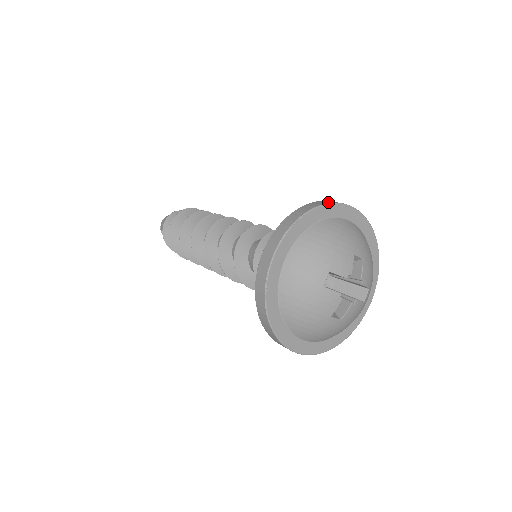
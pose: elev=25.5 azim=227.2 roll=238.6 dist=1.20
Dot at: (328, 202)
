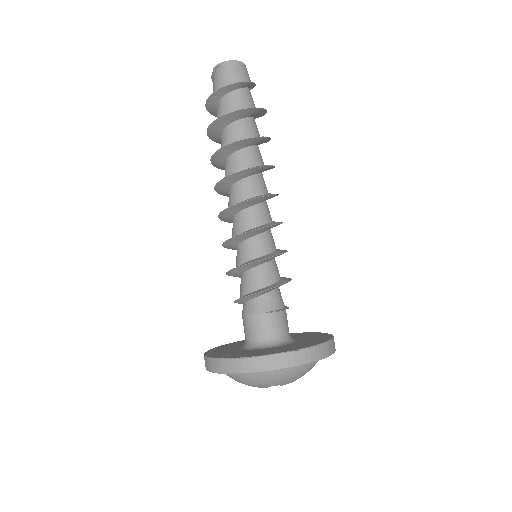
Dot at: (332, 352)
